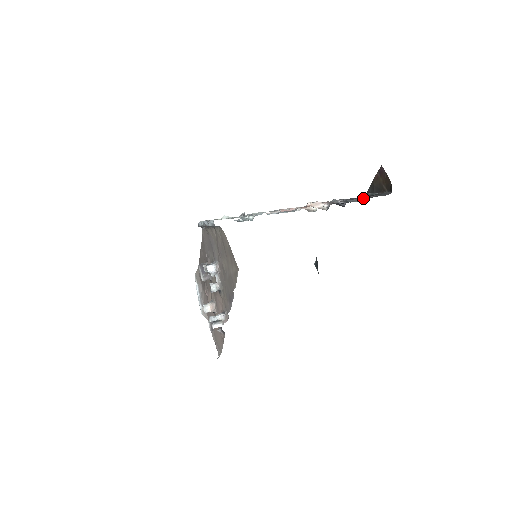
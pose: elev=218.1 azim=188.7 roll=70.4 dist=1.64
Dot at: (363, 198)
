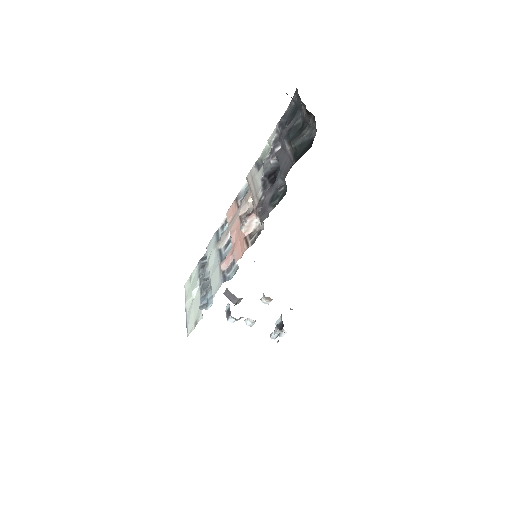
Dot at: (297, 106)
